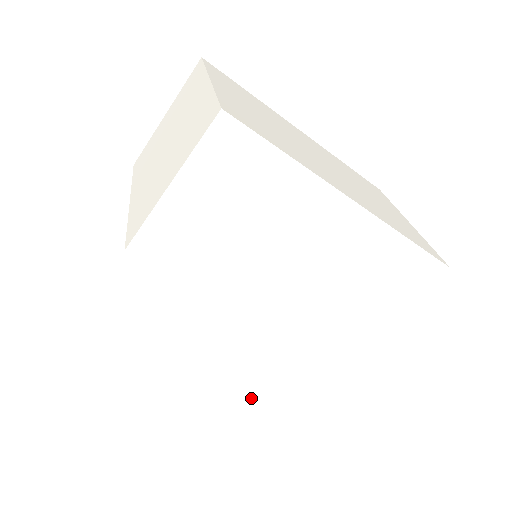
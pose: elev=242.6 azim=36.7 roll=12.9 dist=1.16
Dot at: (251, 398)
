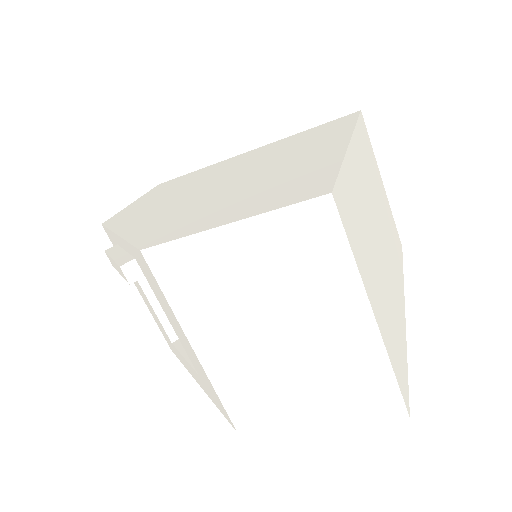
Dot at: occluded
